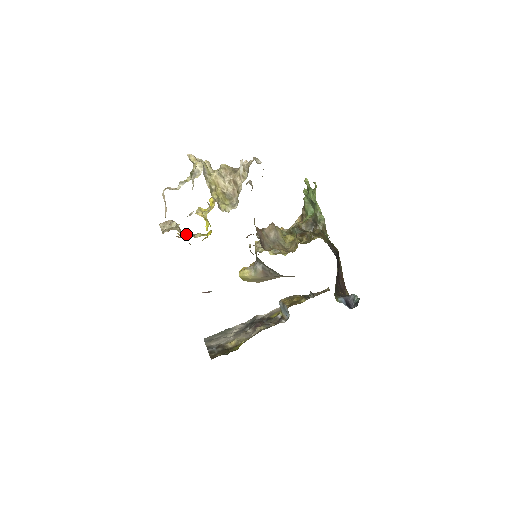
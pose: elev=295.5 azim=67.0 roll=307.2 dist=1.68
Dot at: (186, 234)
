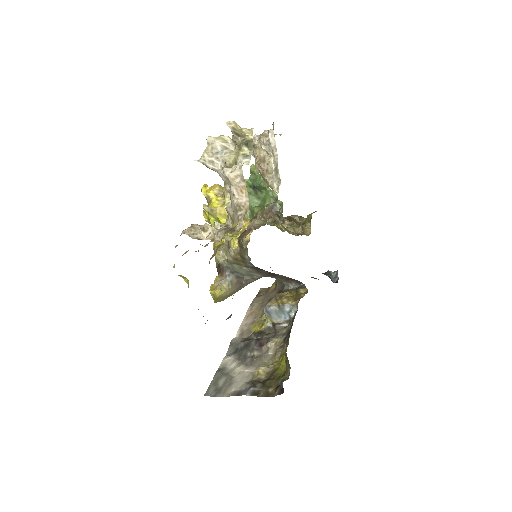
Dot at: (213, 240)
